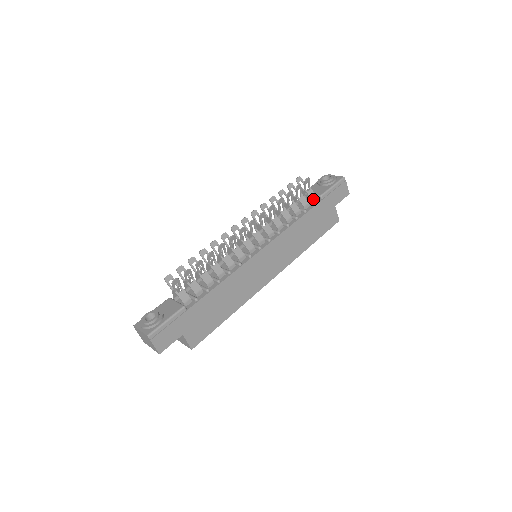
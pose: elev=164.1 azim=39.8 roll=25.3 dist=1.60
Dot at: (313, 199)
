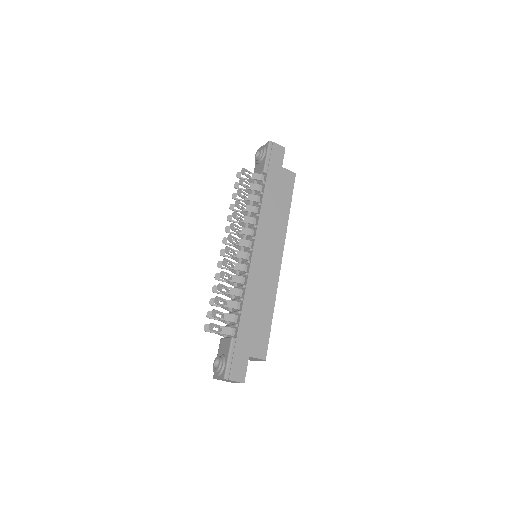
Dot at: (260, 179)
